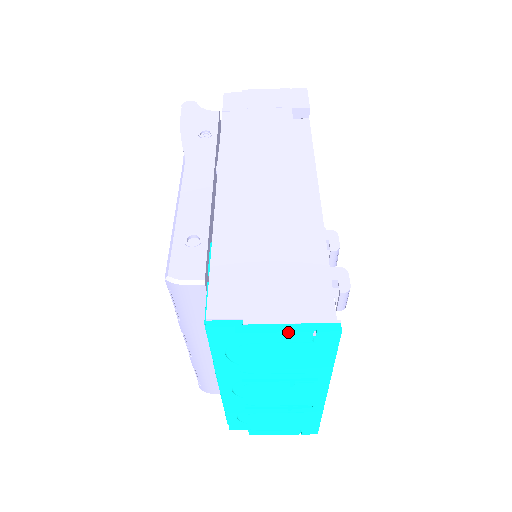
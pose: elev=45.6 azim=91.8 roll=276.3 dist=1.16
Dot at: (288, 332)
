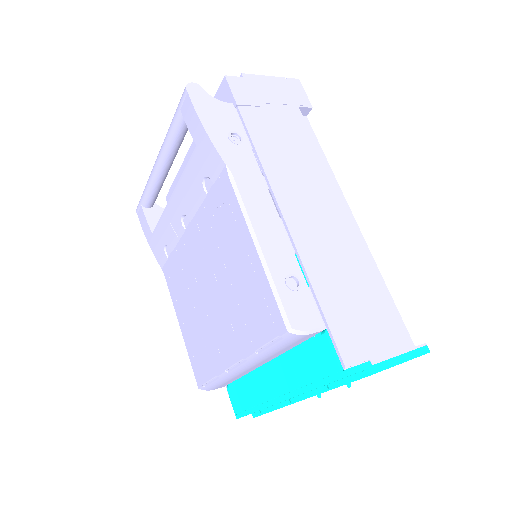
Dot at: occluded
